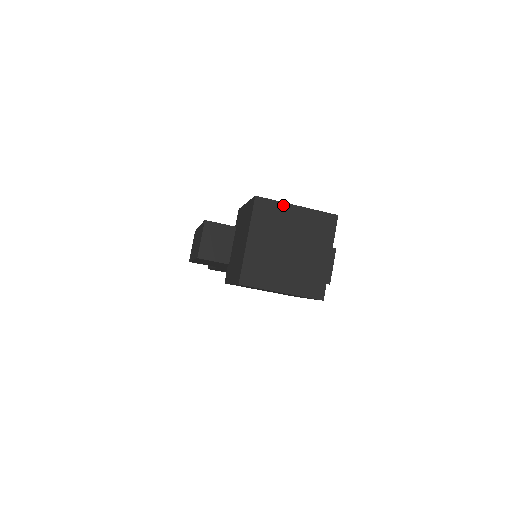
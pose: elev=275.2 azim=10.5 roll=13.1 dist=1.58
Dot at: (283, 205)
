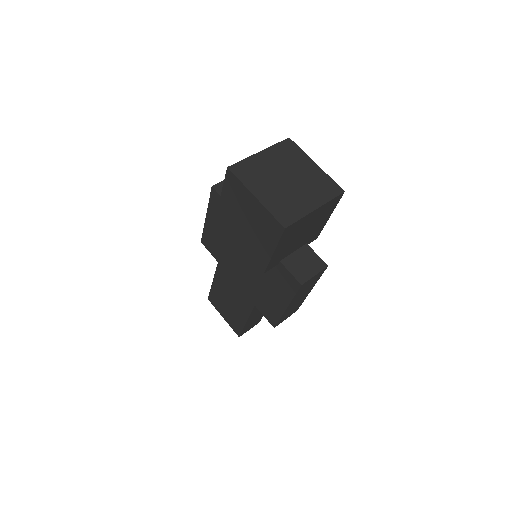
Dot at: (305, 156)
